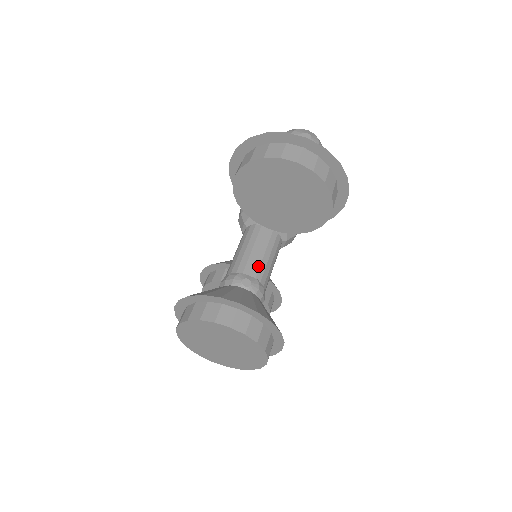
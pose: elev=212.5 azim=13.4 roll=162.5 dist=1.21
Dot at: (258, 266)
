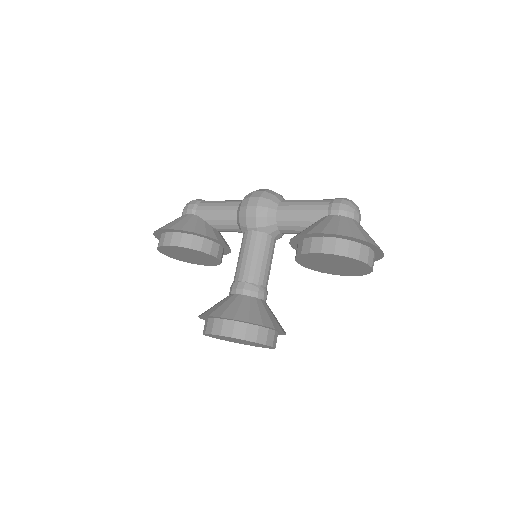
Dot at: occluded
